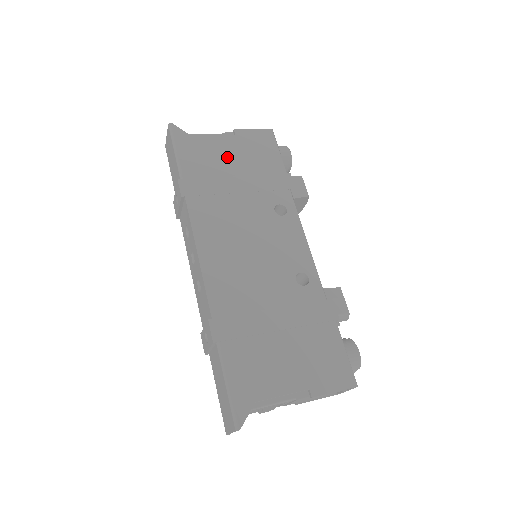
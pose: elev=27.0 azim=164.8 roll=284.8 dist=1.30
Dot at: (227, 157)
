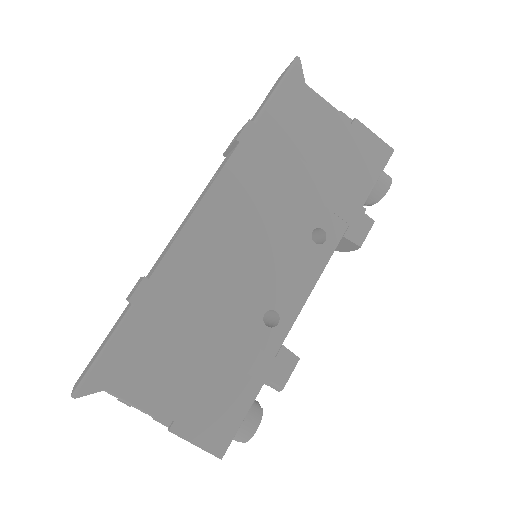
Dot at: (320, 139)
